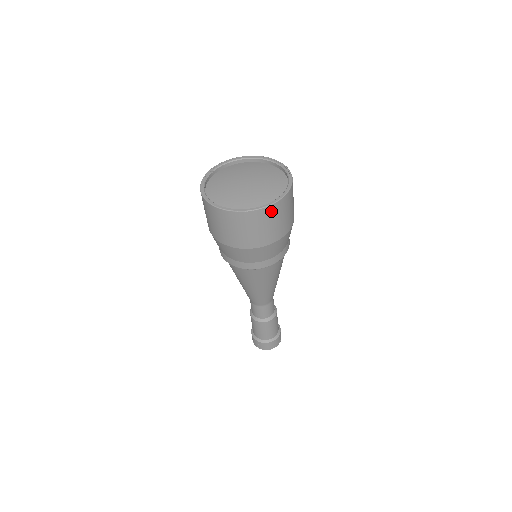
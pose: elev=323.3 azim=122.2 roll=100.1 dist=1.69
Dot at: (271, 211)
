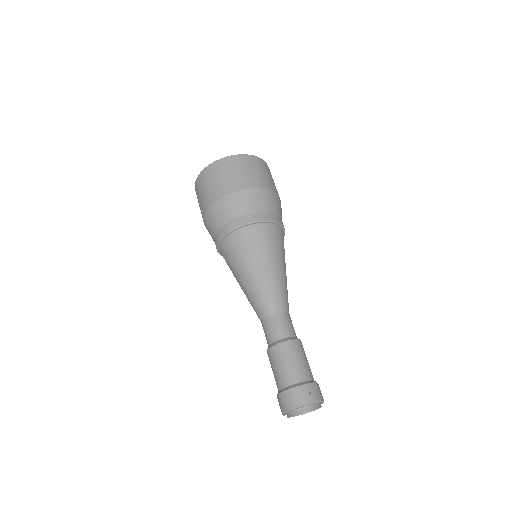
Dot at: occluded
